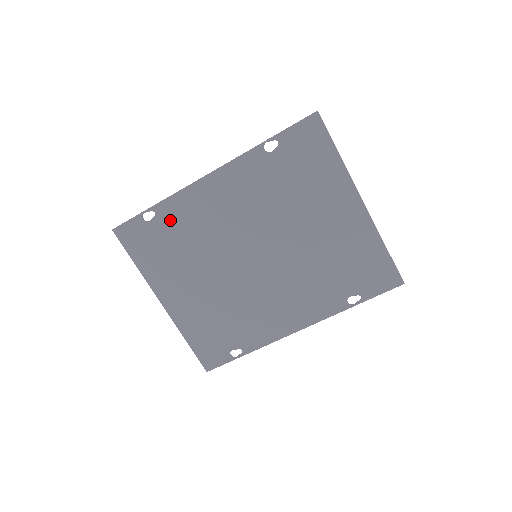
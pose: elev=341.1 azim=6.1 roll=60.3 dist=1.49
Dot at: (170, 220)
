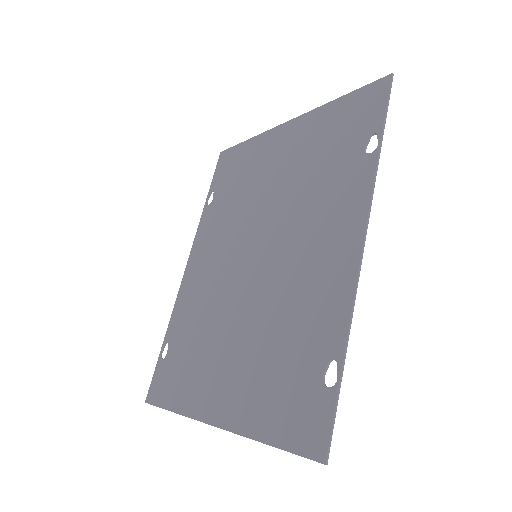
Dot at: (180, 331)
